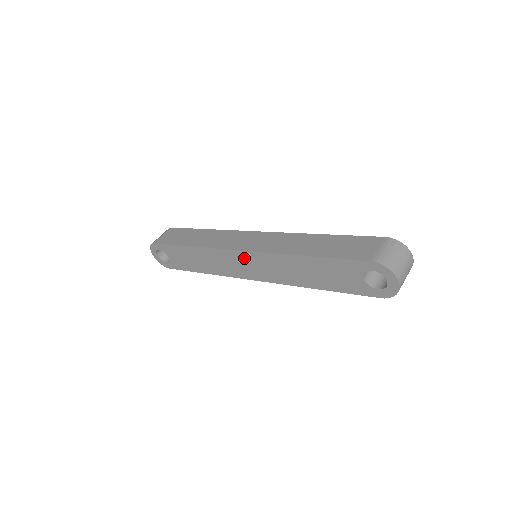
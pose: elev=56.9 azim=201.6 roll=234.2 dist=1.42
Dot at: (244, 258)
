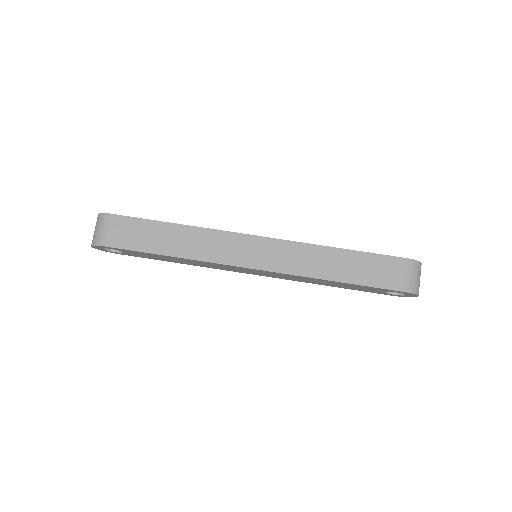
Dot at: (254, 271)
